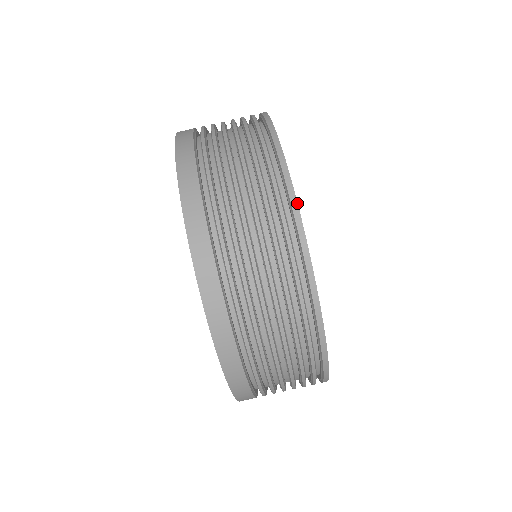
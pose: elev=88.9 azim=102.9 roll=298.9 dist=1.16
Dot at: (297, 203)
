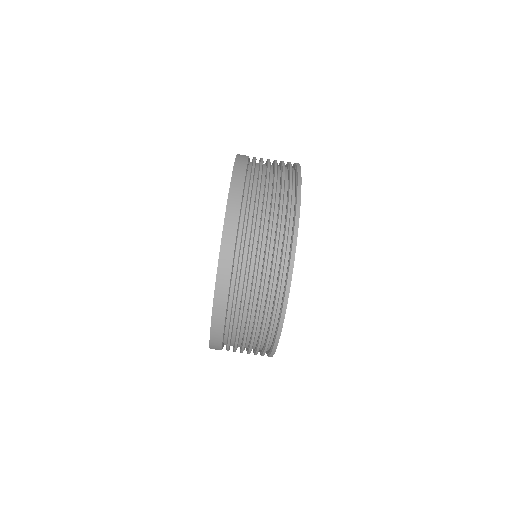
Dot at: occluded
